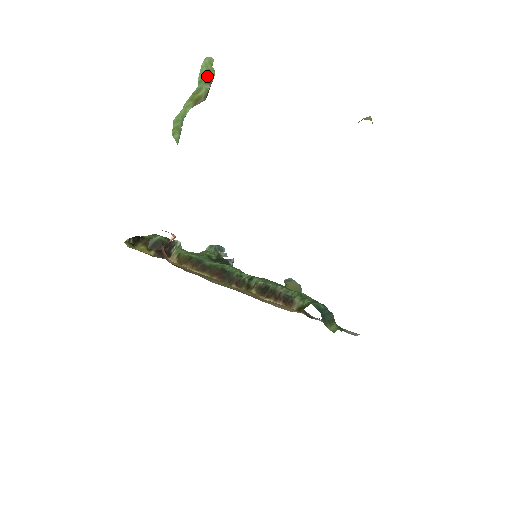
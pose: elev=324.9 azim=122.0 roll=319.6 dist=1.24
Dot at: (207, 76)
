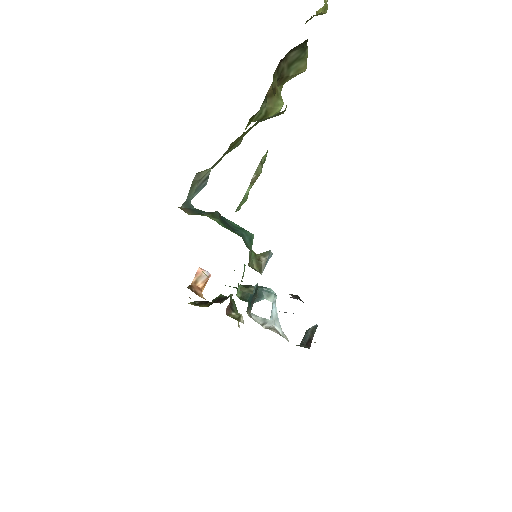
Dot at: occluded
